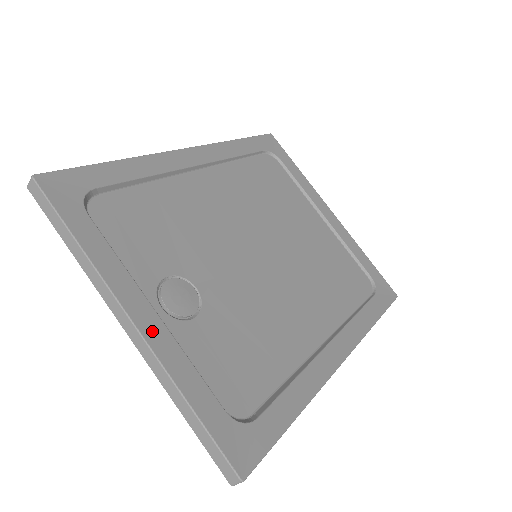
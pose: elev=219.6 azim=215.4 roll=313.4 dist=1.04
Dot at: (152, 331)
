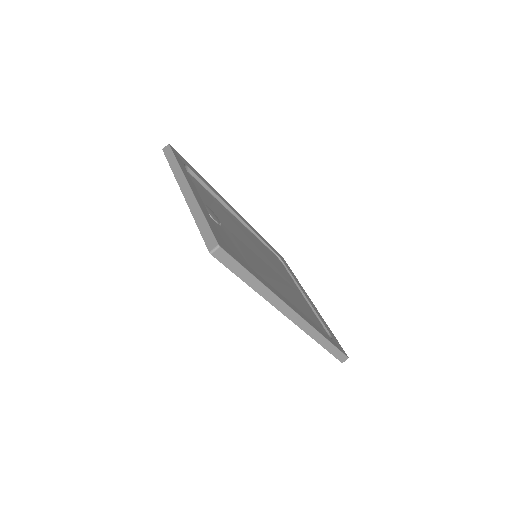
Dot at: (197, 195)
